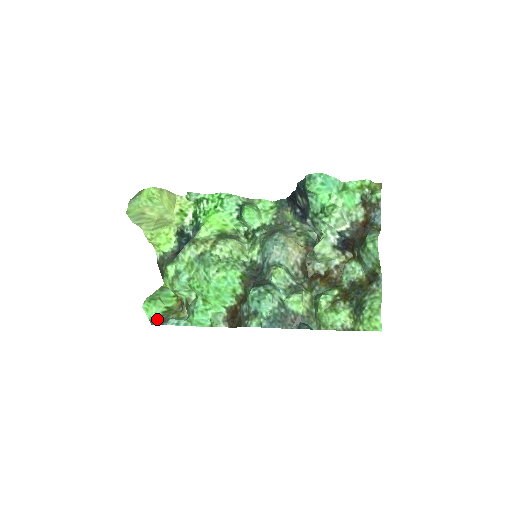
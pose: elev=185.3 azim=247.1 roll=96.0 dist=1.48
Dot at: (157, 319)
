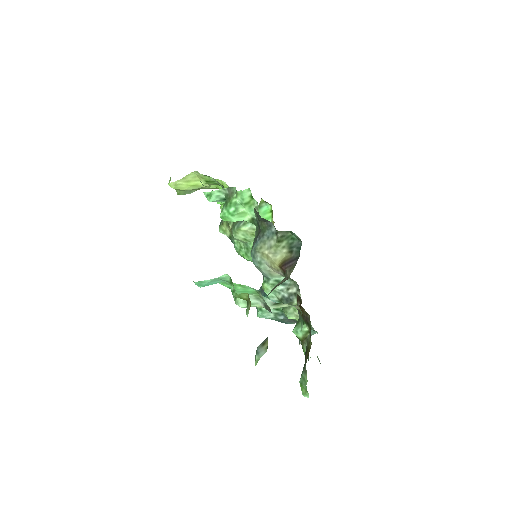
Dot at: occluded
